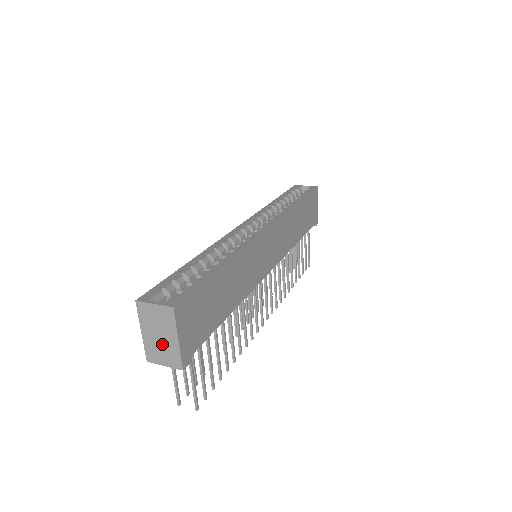
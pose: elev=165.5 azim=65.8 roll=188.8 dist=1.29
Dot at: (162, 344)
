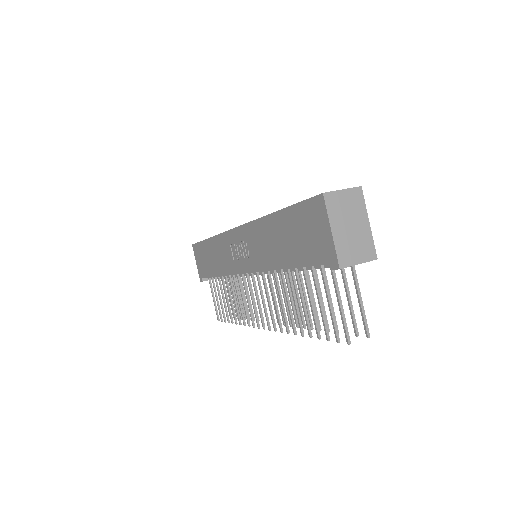
Dot at: (354, 236)
